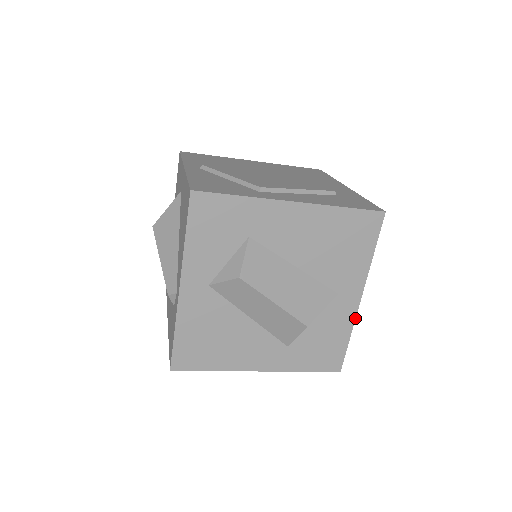
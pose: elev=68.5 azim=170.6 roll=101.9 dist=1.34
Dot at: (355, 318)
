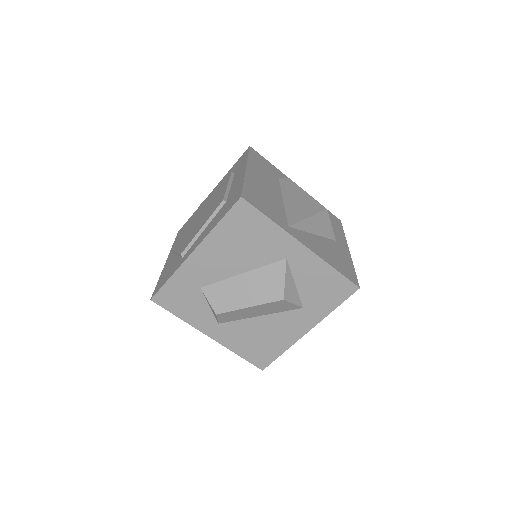
Dot at: (319, 257)
